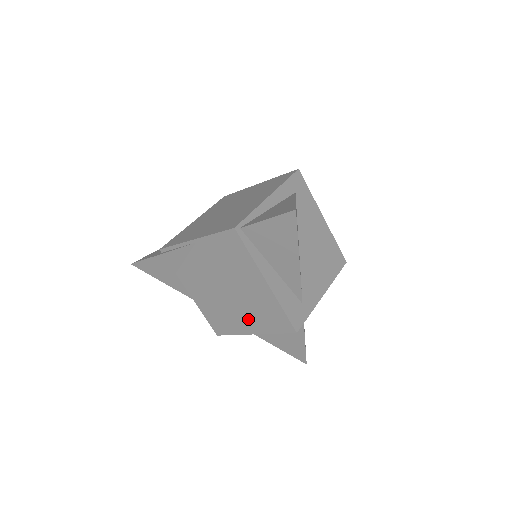
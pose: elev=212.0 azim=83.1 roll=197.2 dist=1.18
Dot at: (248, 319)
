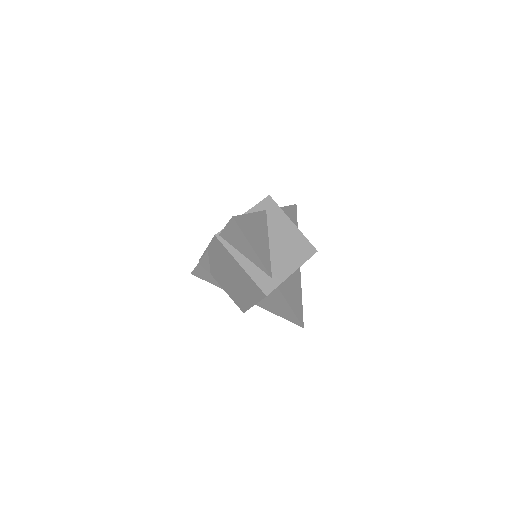
Dot at: (247, 295)
